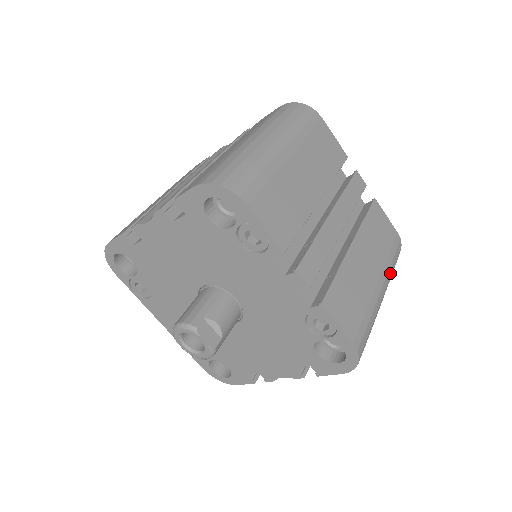
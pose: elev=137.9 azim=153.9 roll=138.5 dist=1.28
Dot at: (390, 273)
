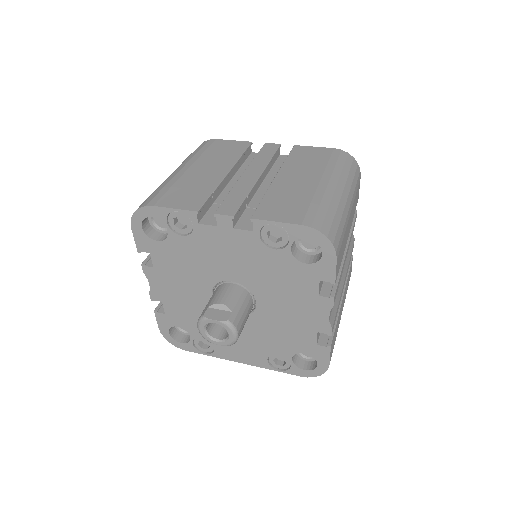
Dot at: (339, 172)
